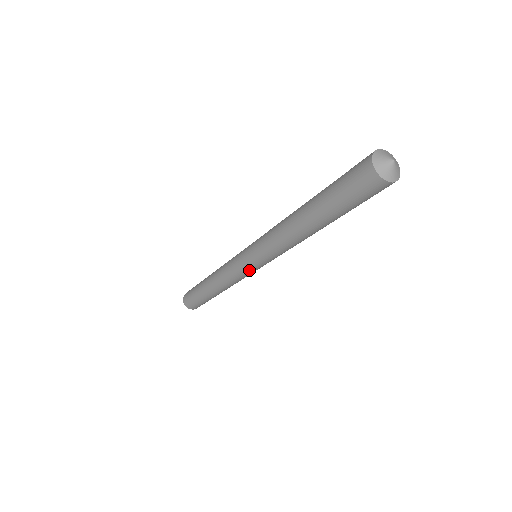
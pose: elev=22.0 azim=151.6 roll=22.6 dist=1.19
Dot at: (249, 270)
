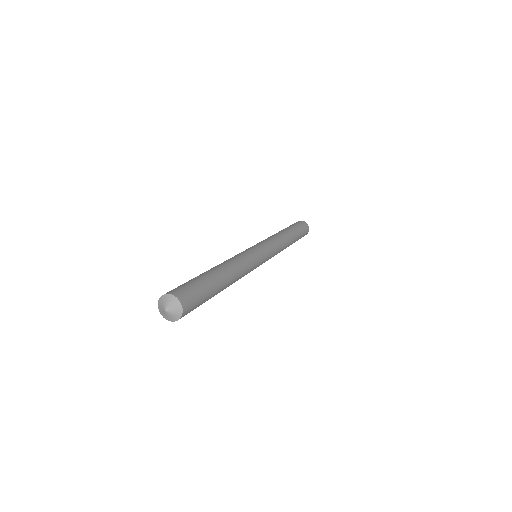
Dot at: occluded
